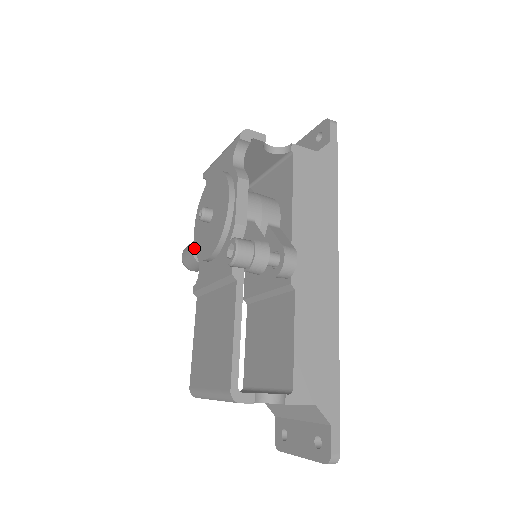
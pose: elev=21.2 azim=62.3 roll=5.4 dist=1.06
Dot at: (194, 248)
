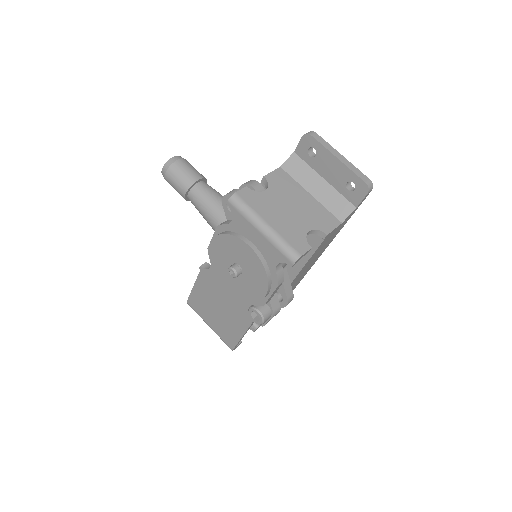
Dot at: (187, 194)
